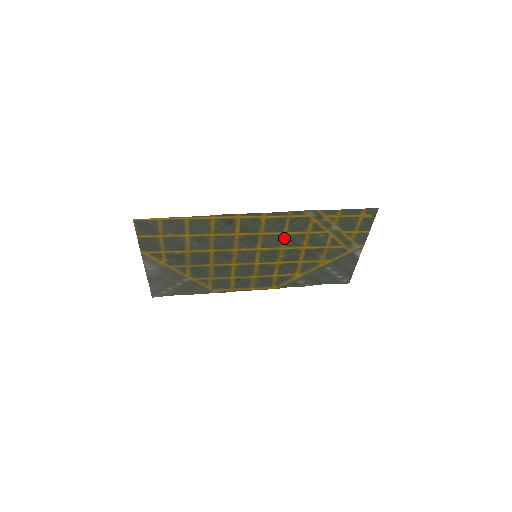
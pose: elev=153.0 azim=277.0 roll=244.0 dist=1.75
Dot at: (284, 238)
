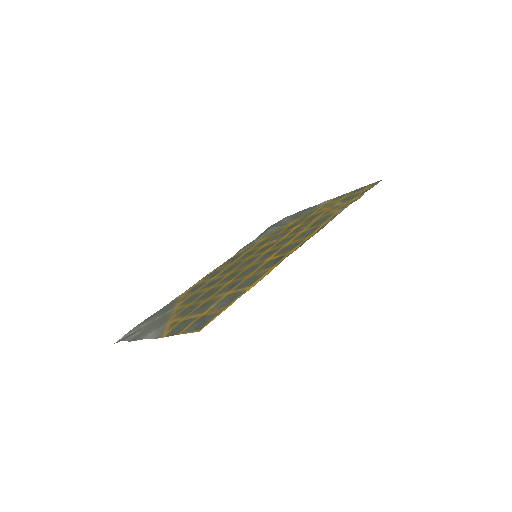
Dot at: (295, 233)
